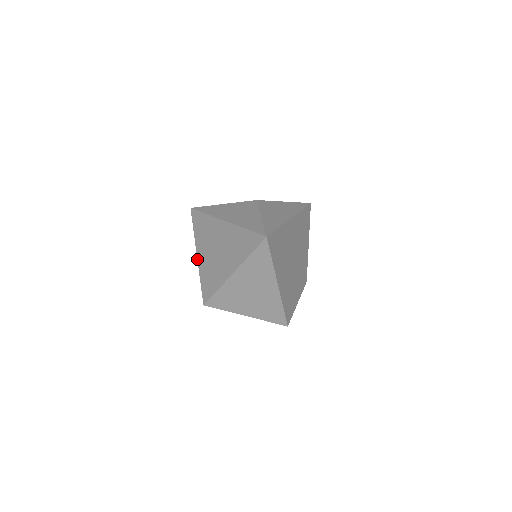
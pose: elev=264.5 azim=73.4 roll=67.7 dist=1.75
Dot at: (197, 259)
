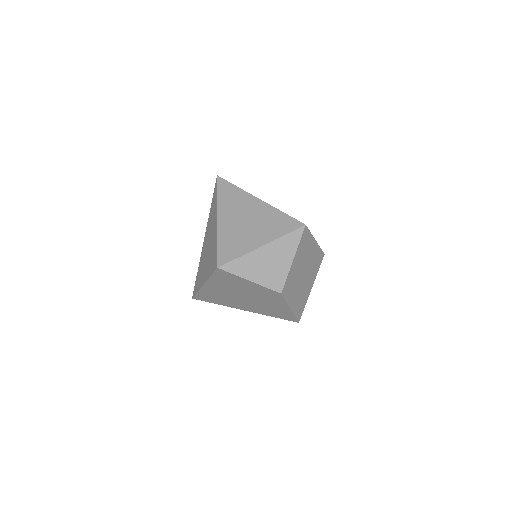
Dot at: (204, 283)
